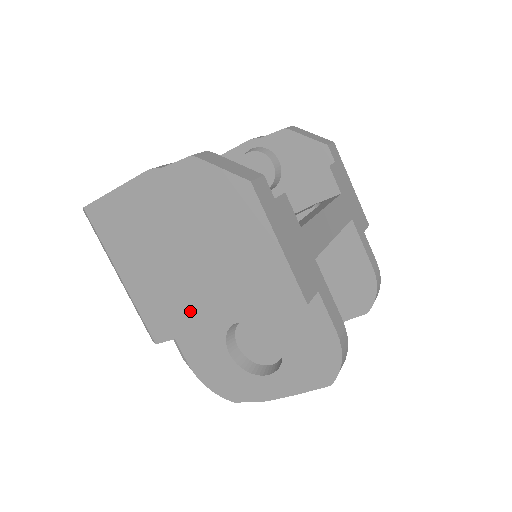
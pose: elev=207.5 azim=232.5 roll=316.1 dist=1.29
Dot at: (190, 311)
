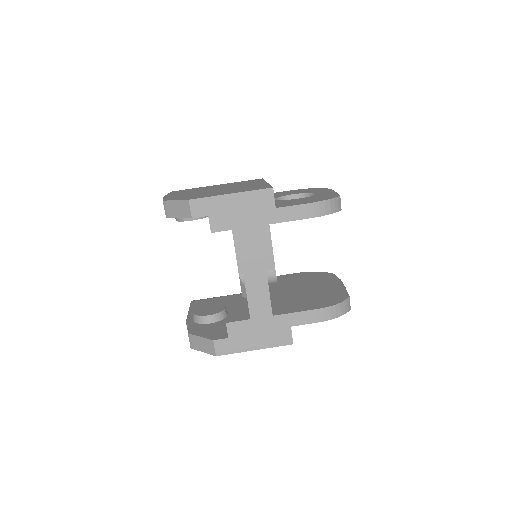
Dot at: occluded
